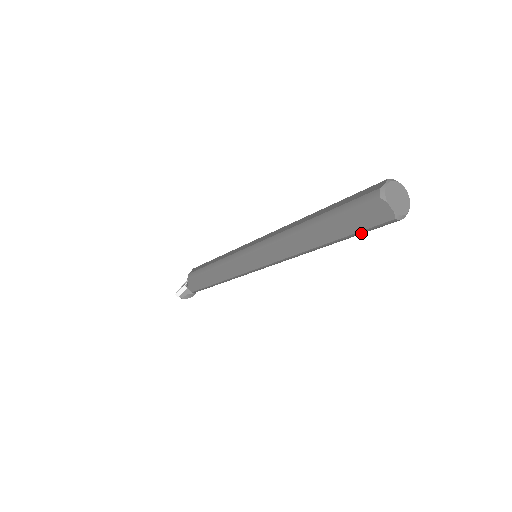
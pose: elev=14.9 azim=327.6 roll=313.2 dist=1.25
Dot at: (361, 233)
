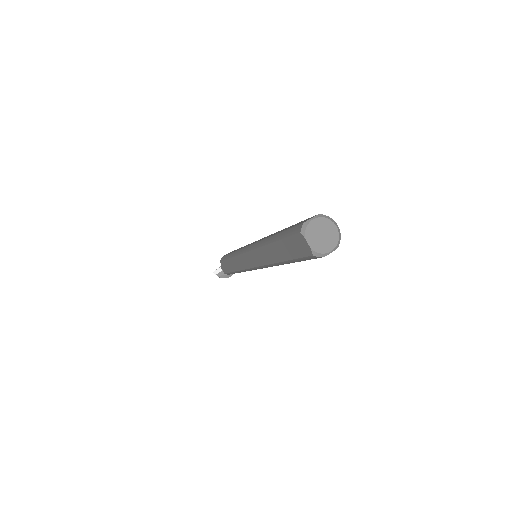
Dot at: (300, 260)
